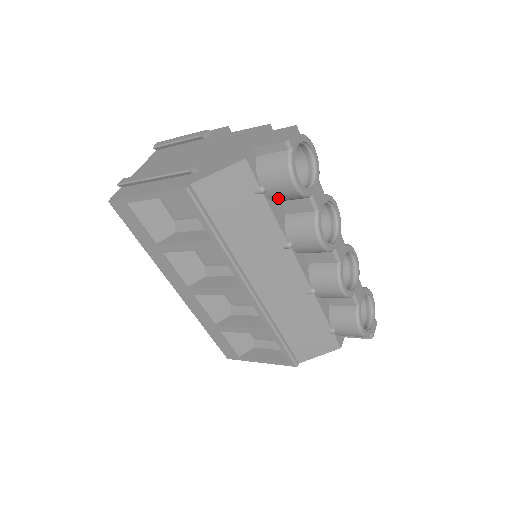
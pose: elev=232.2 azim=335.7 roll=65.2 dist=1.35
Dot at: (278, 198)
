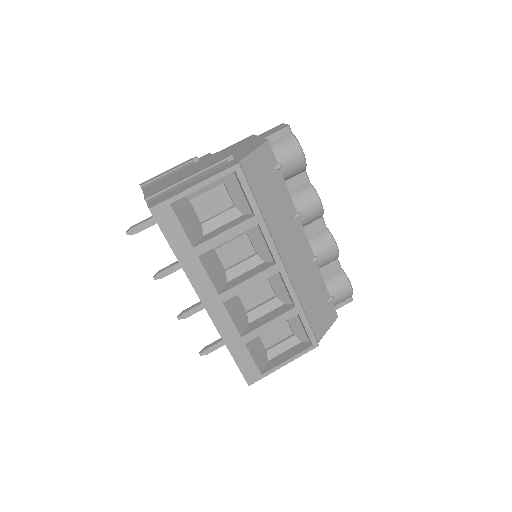
Dot at: (288, 173)
